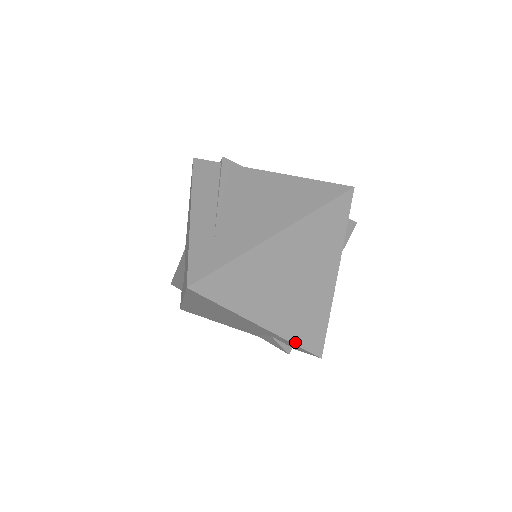
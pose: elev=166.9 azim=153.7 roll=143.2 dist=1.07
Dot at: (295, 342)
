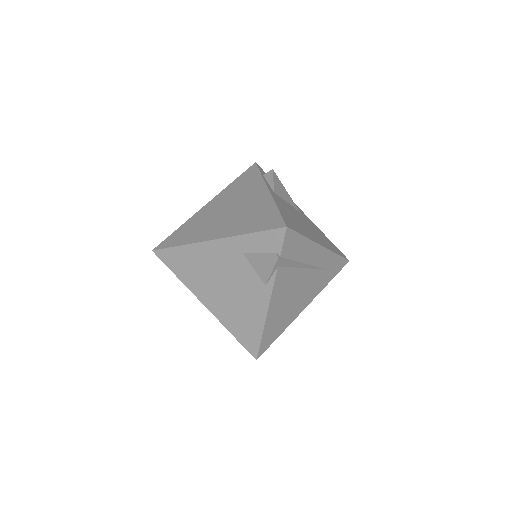
Dot at: (249, 232)
